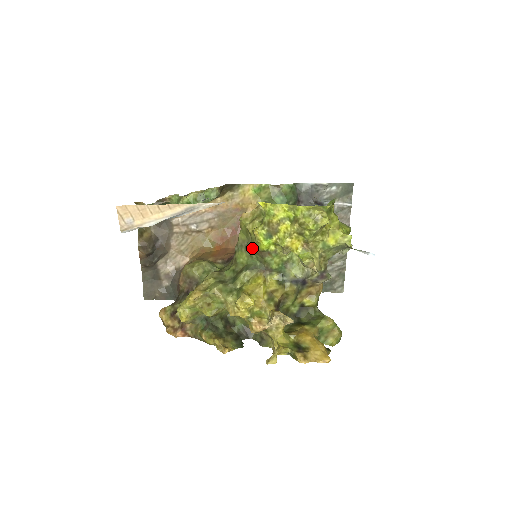
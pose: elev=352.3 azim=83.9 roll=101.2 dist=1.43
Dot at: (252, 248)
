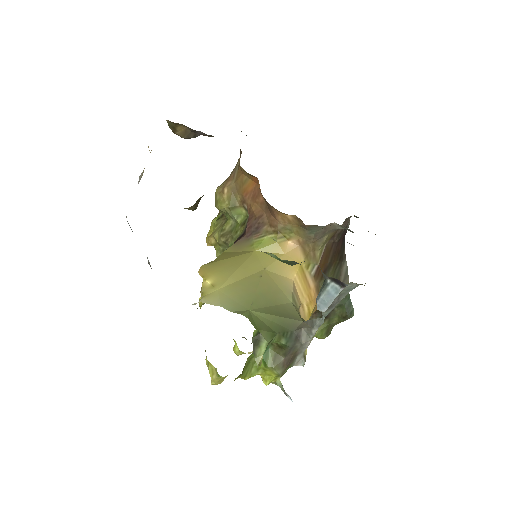
Dot at: occluded
